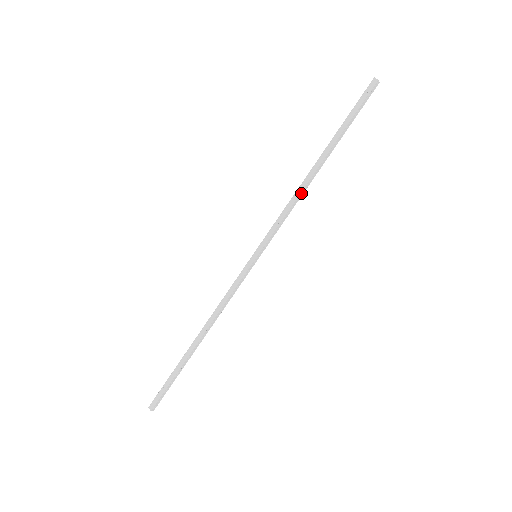
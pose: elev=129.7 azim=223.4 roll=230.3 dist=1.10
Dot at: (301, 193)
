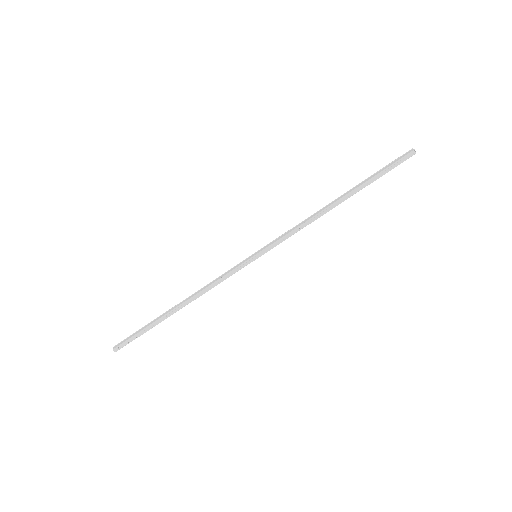
Dot at: (314, 217)
